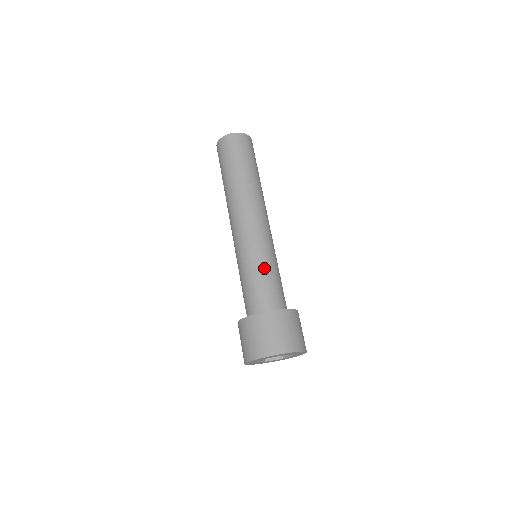
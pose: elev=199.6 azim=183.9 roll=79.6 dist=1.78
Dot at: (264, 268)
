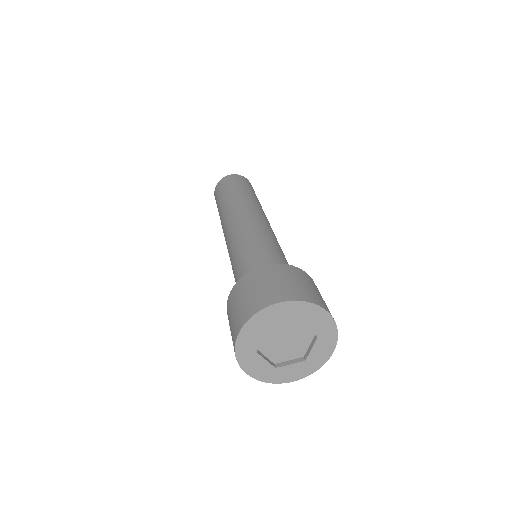
Dot at: (260, 245)
